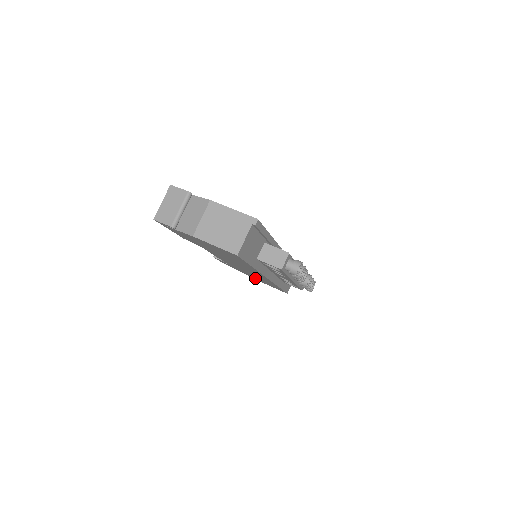
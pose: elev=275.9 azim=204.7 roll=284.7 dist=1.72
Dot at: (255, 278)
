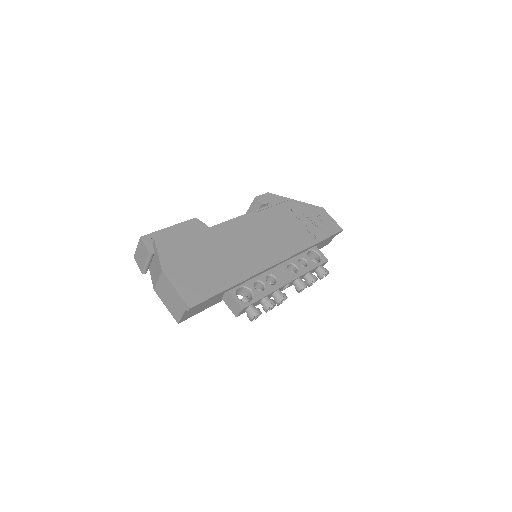
Dot at: occluded
